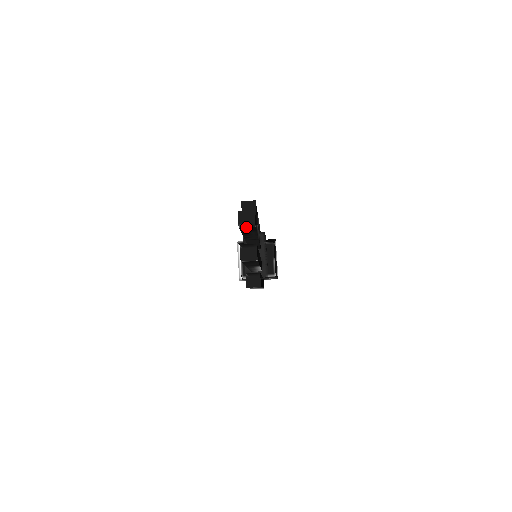
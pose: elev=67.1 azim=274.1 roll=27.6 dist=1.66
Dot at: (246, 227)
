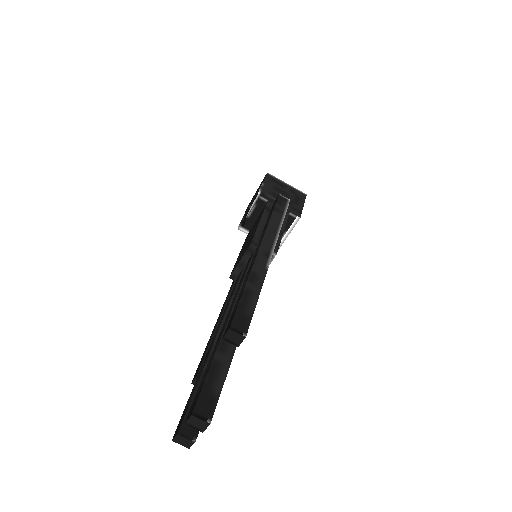
Dot at: (194, 425)
